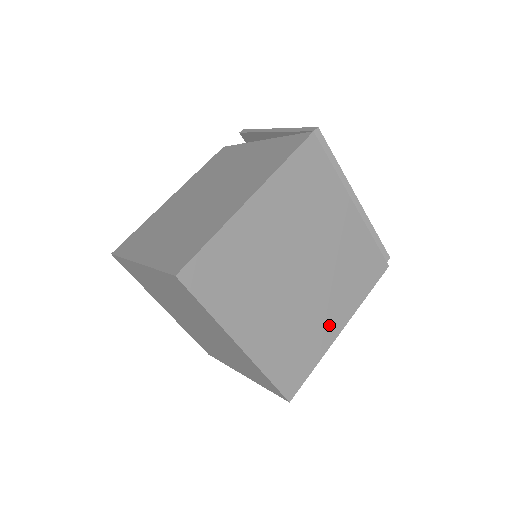
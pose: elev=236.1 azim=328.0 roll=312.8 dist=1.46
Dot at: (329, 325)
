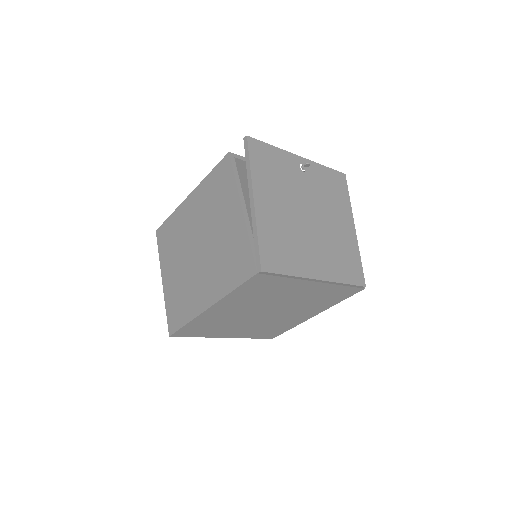
Dot at: (300, 318)
